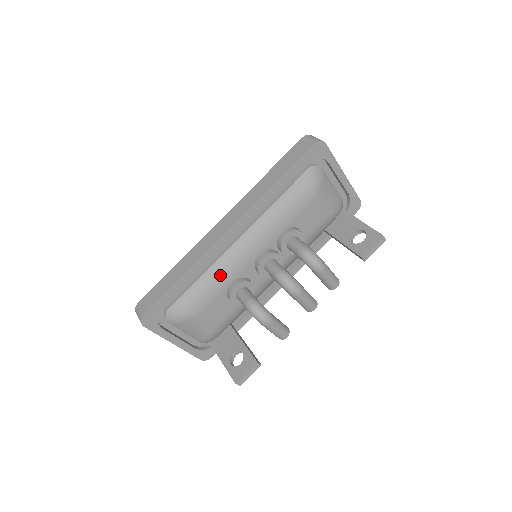
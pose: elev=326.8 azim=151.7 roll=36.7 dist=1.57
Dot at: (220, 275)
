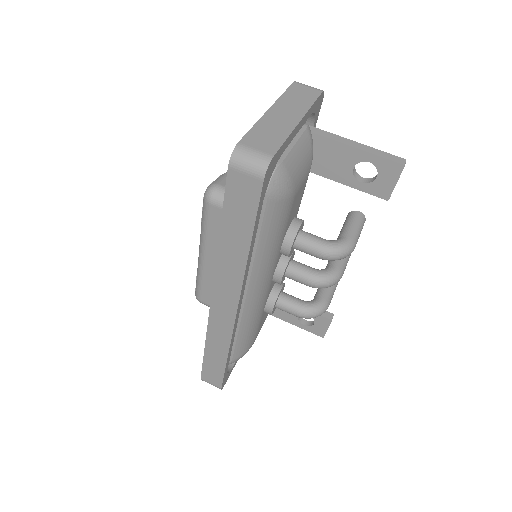
Dot at: (253, 320)
